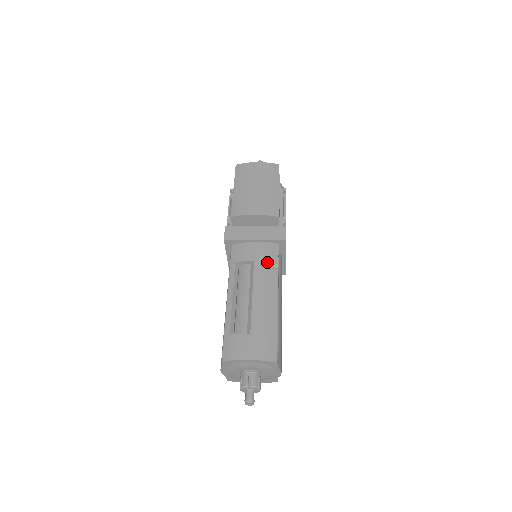
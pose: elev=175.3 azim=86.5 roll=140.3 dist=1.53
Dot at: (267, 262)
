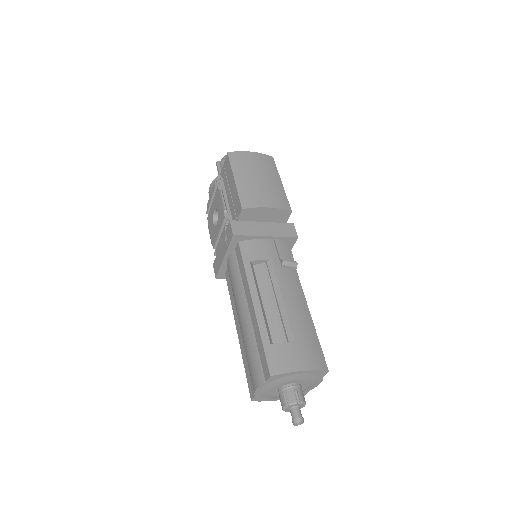
Dot at: (287, 261)
